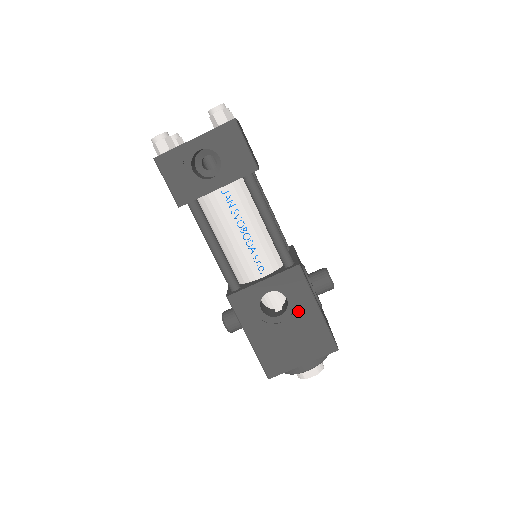
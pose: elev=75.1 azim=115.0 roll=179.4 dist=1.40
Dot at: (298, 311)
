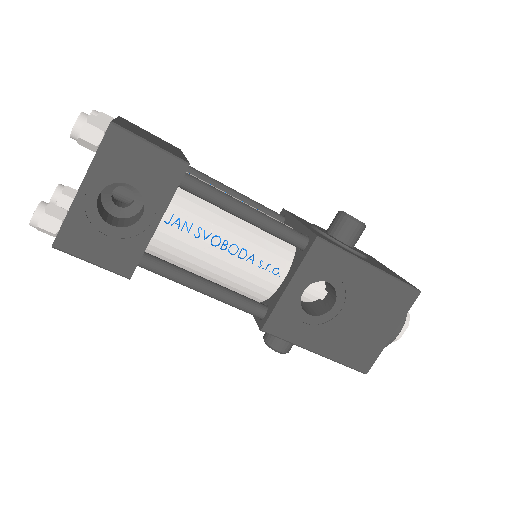
Dot at: (350, 286)
